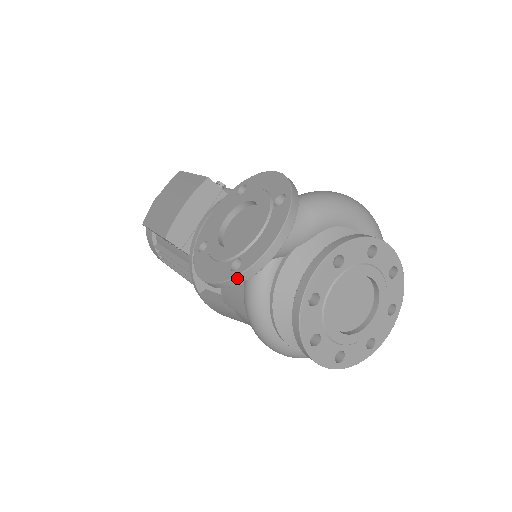
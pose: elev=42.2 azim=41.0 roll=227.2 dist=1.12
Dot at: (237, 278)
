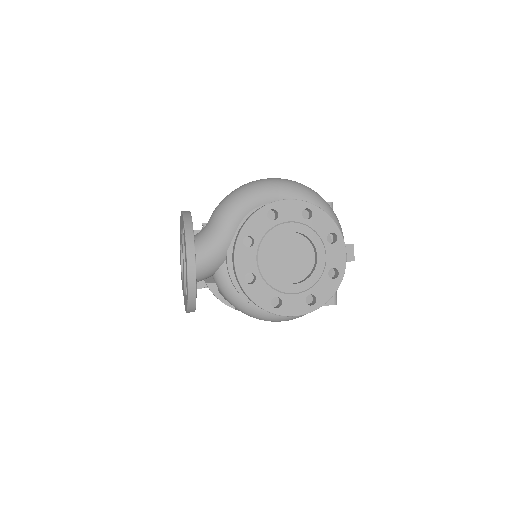
Dot at: (189, 301)
